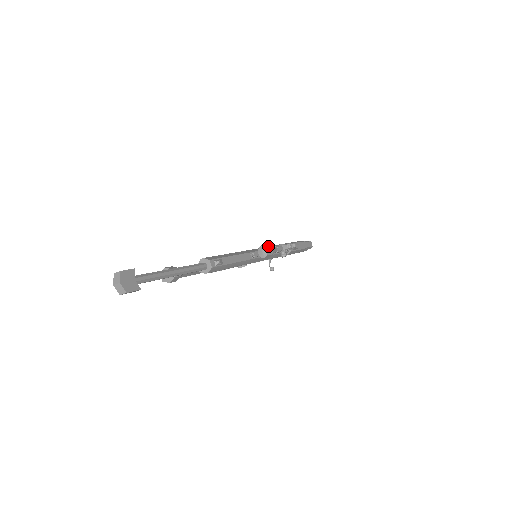
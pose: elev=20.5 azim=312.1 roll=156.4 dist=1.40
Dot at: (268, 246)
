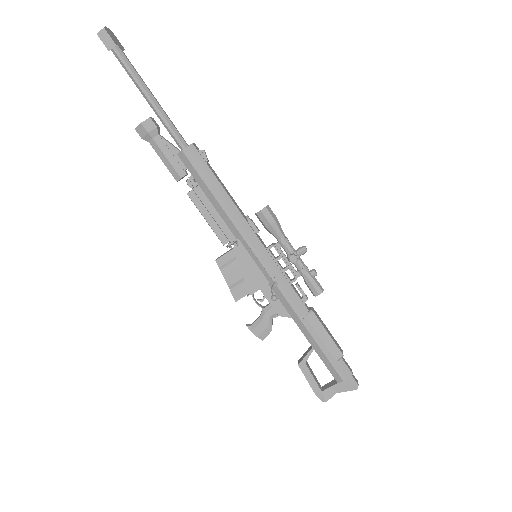
Dot at: (272, 213)
